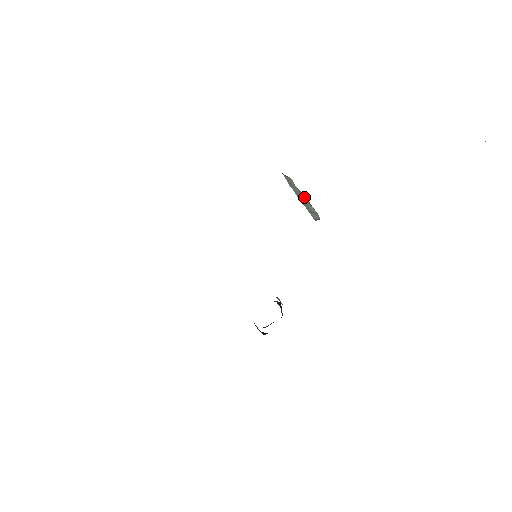
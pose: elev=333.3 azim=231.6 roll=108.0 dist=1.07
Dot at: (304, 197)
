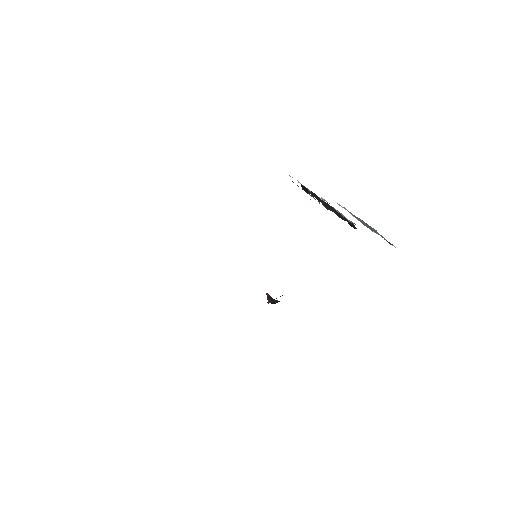
Dot at: occluded
